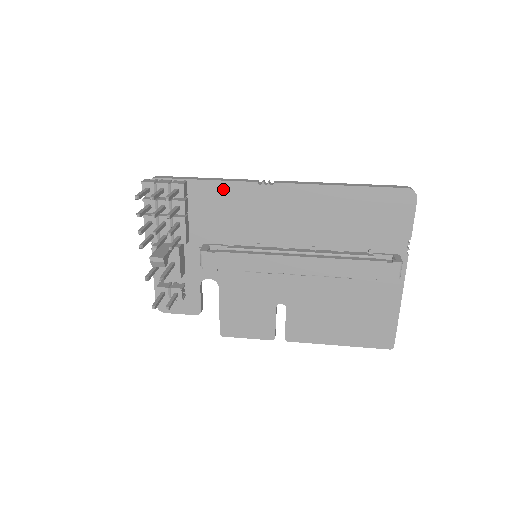
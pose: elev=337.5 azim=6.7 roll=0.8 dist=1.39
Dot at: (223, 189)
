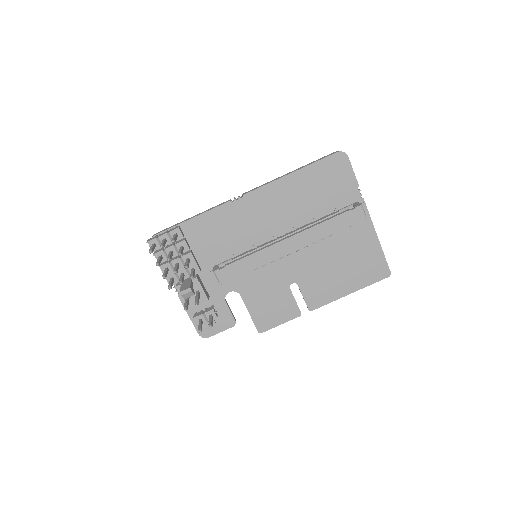
Dot at: (208, 218)
